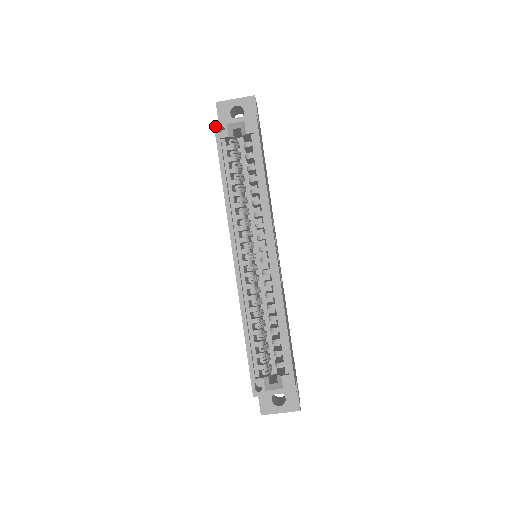
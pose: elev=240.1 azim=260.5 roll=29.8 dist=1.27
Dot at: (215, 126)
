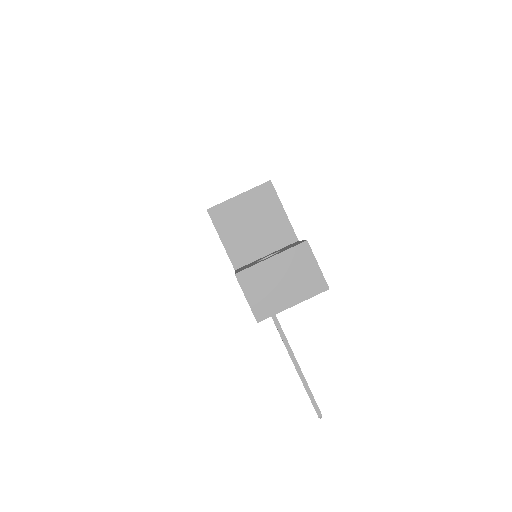
Dot at: occluded
